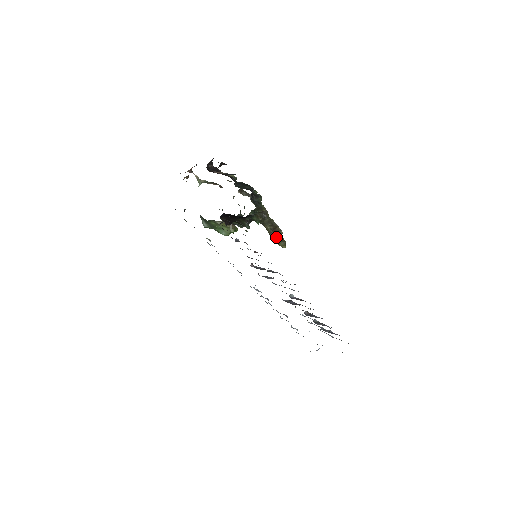
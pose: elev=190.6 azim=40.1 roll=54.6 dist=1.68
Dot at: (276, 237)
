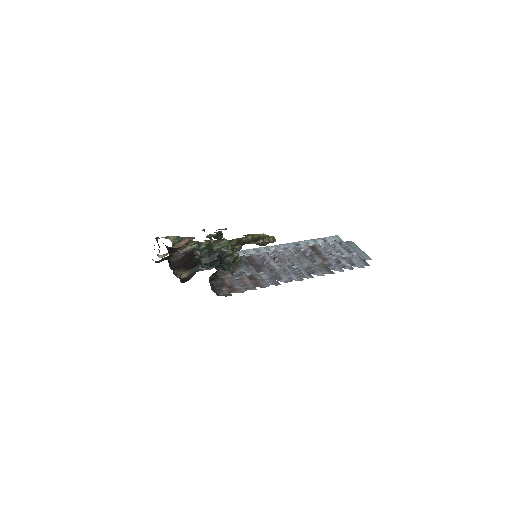
Dot at: (263, 244)
